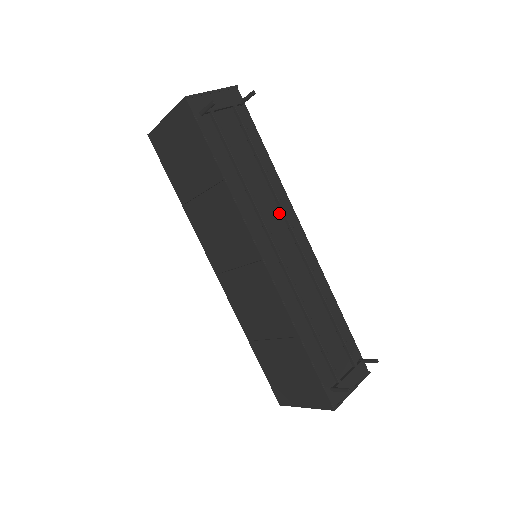
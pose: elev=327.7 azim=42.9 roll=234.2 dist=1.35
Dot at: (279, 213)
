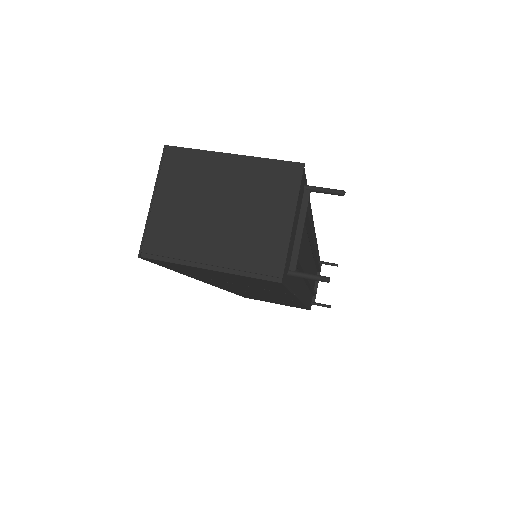
Dot at: (309, 247)
